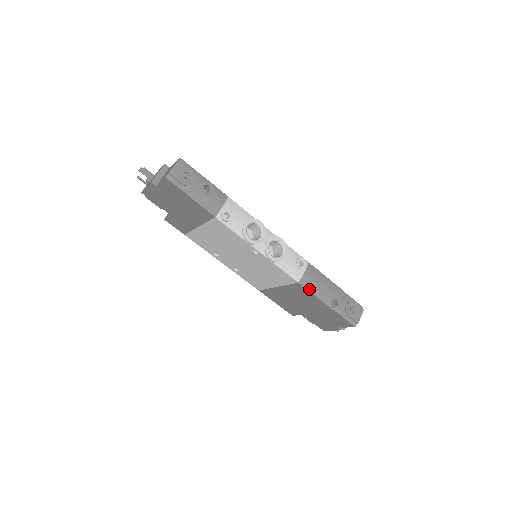
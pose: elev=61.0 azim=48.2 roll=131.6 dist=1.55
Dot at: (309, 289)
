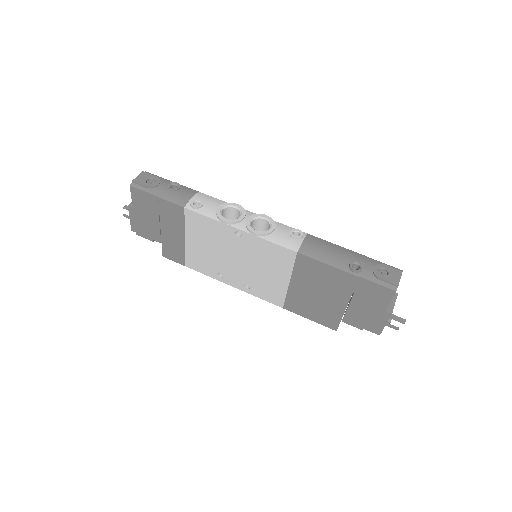
Dot at: (314, 257)
